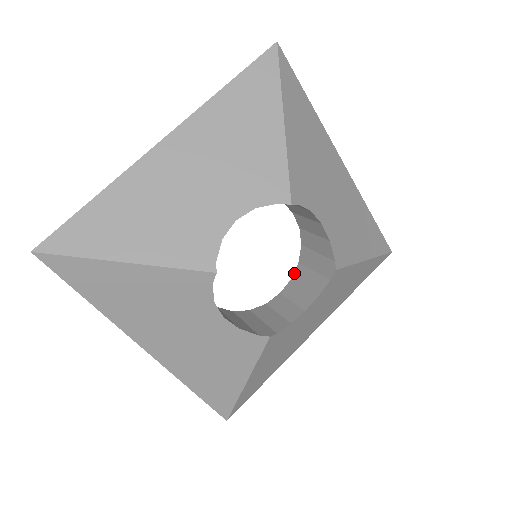
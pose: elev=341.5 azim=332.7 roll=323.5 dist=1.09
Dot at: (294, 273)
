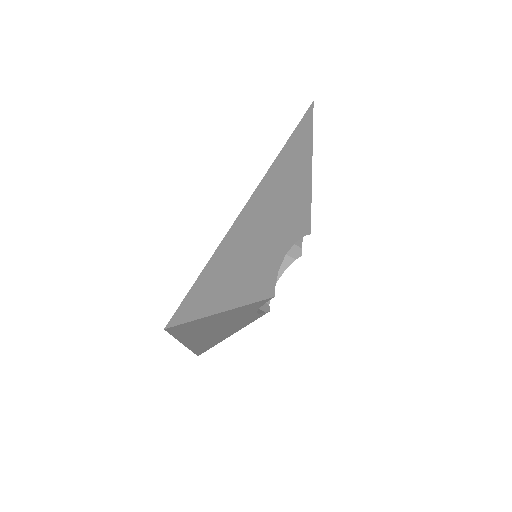
Dot at: occluded
